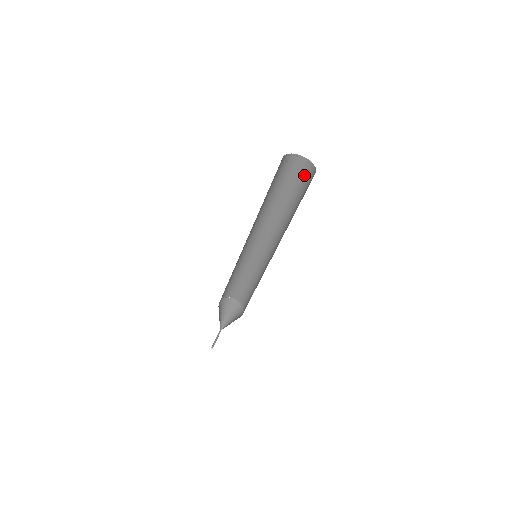
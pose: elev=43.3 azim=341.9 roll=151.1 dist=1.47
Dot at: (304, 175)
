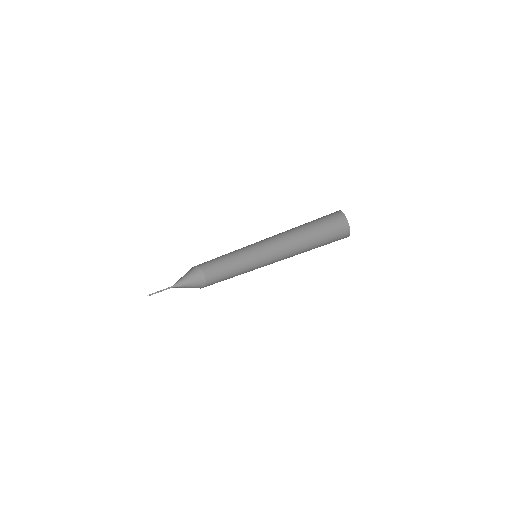
Dot at: (338, 235)
